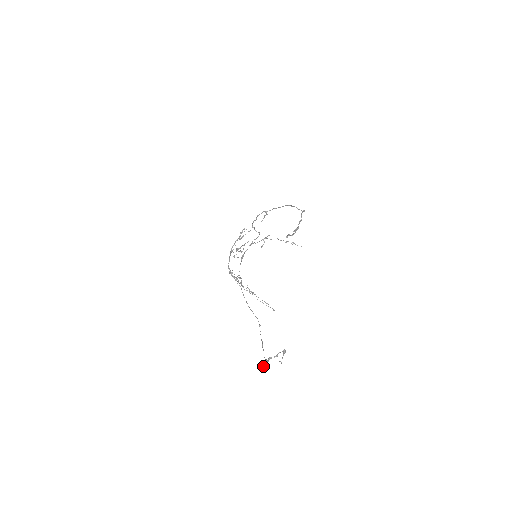
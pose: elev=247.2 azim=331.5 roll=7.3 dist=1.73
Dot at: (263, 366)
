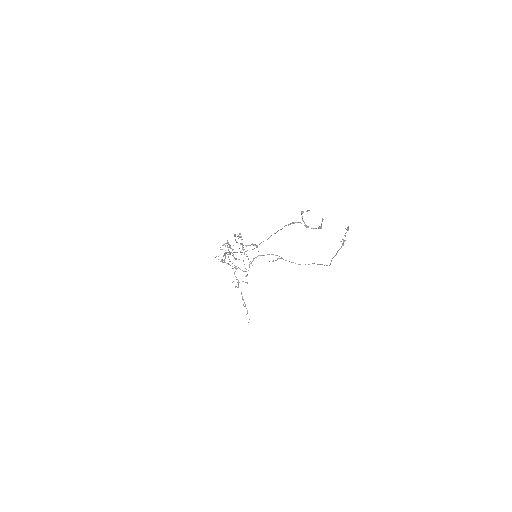
Dot at: occluded
